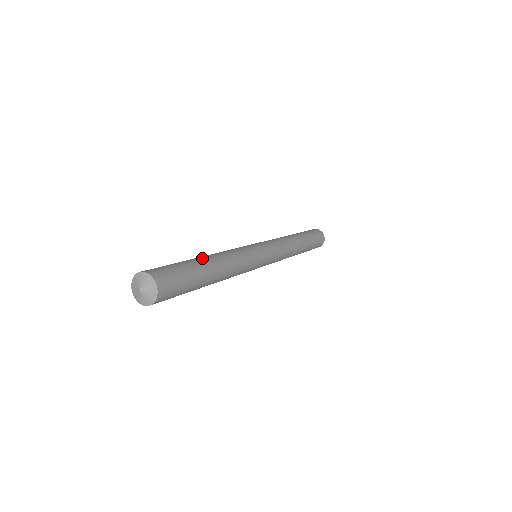
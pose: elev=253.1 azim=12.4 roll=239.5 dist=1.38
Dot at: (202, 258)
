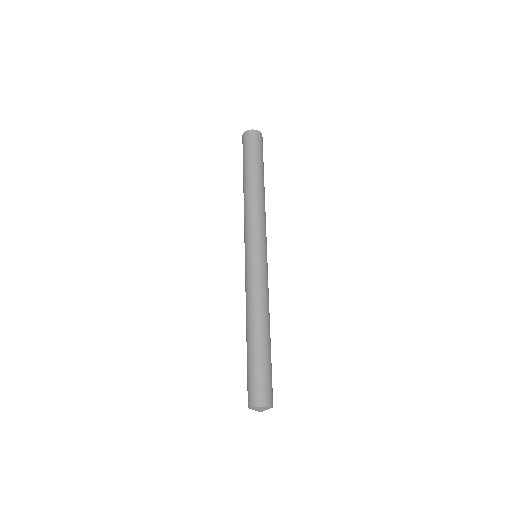
Dot at: (264, 339)
